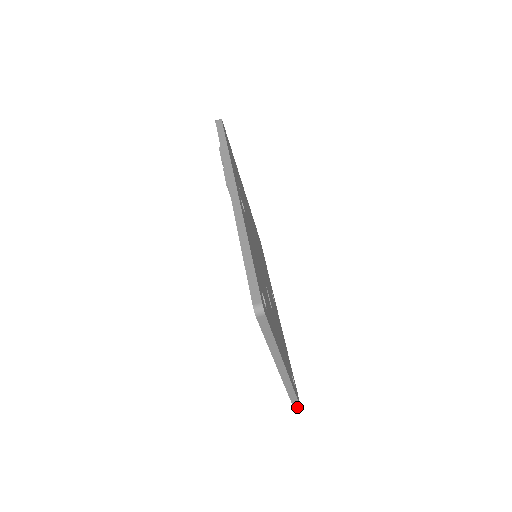
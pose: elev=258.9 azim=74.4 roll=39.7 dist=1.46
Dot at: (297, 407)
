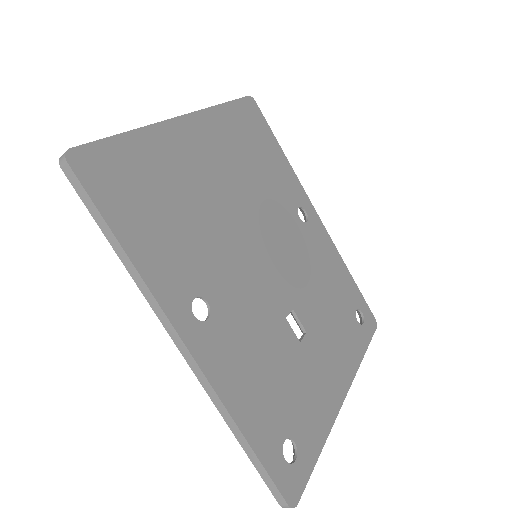
Dot at: occluded
